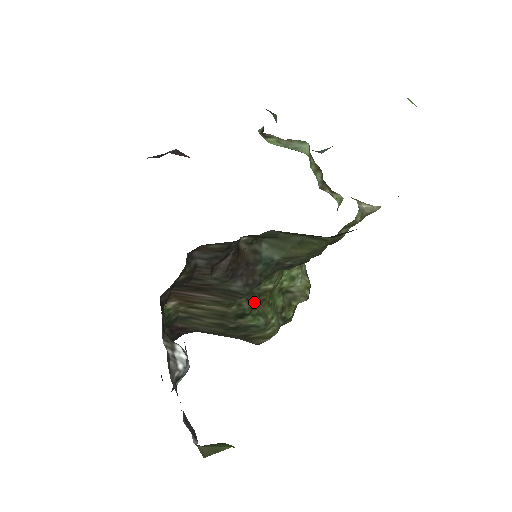
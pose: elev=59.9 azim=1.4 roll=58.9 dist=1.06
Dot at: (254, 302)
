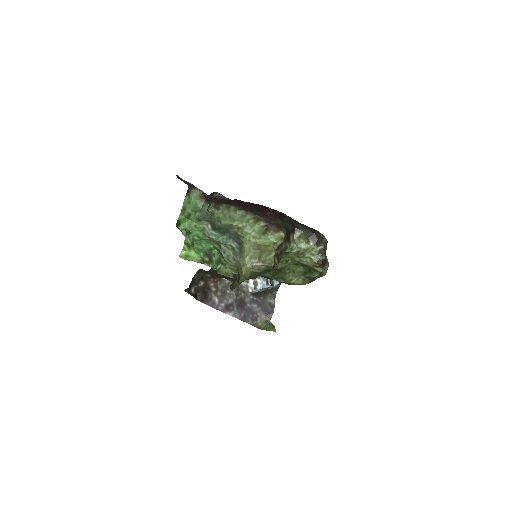
Dot at: (273, 273)
